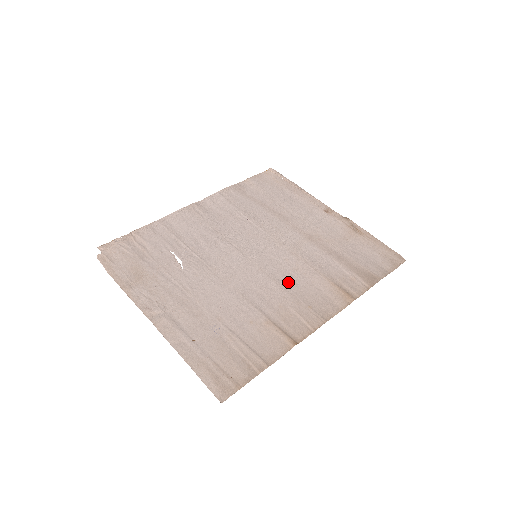
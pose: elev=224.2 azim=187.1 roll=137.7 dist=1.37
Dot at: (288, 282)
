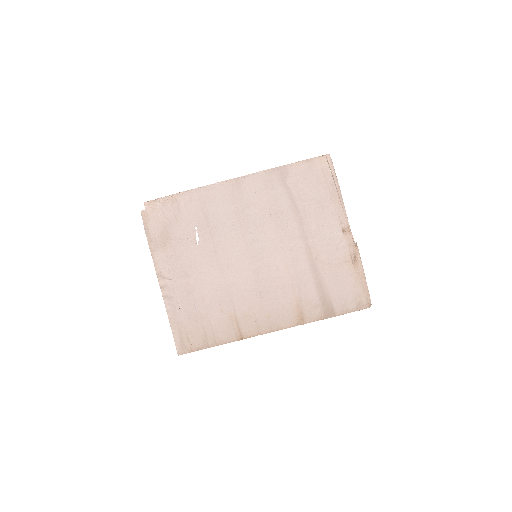
Dot at: (266, 289)
